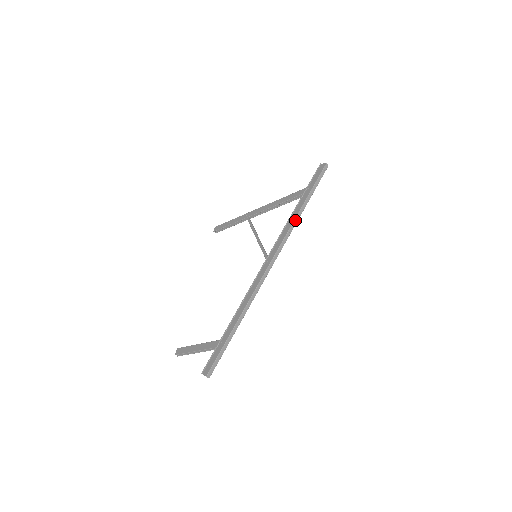
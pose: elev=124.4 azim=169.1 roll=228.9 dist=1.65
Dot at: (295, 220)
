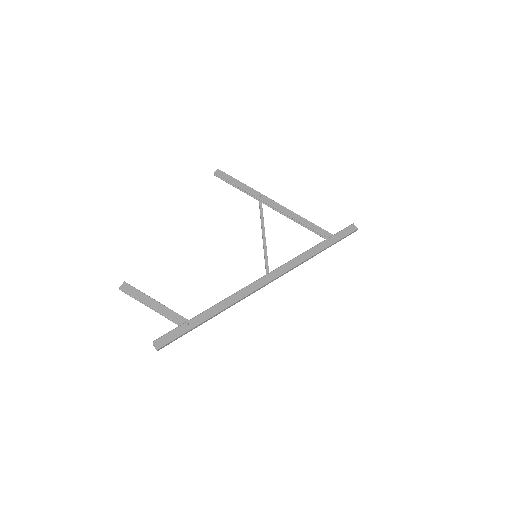
Dot at: (310, 258)
